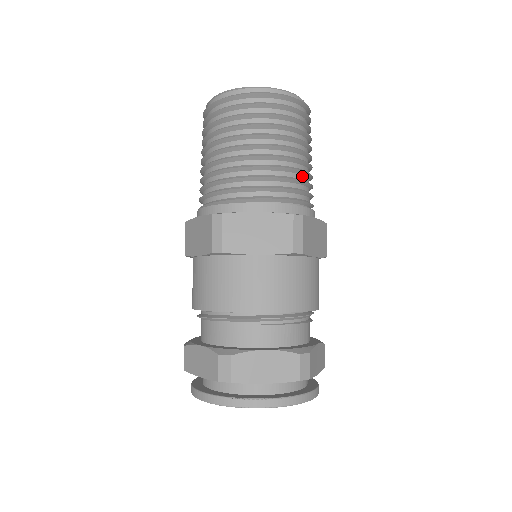
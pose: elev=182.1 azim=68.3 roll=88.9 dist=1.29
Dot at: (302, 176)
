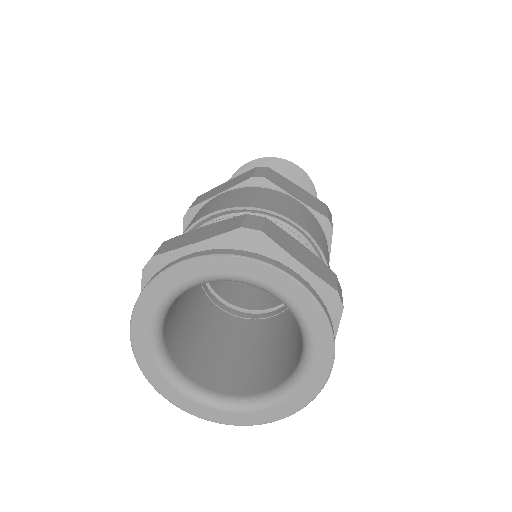
Dot at: occluded
